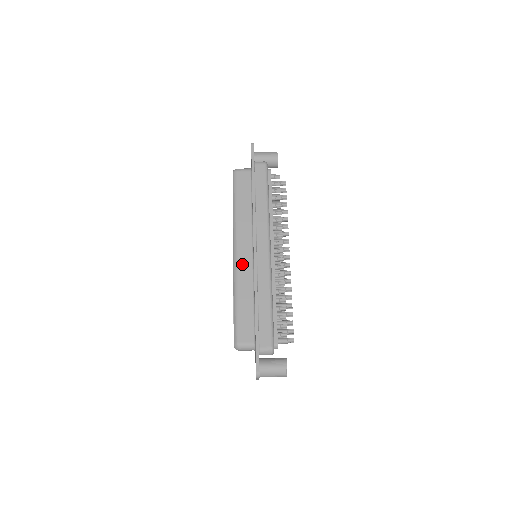
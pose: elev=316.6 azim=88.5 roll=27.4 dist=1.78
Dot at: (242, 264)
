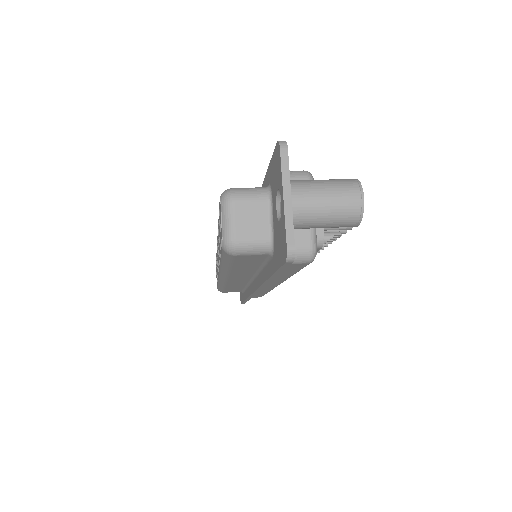
Dot at: occluded
